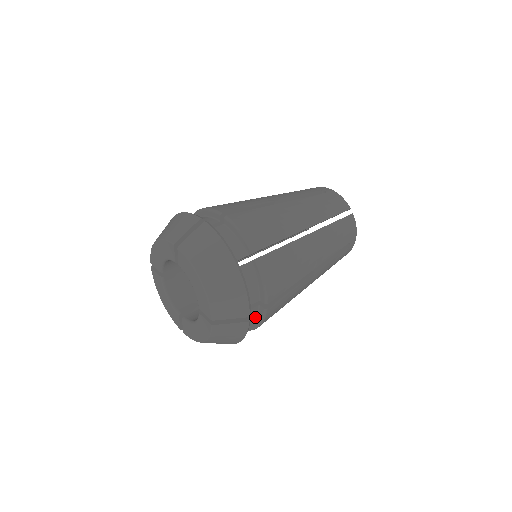
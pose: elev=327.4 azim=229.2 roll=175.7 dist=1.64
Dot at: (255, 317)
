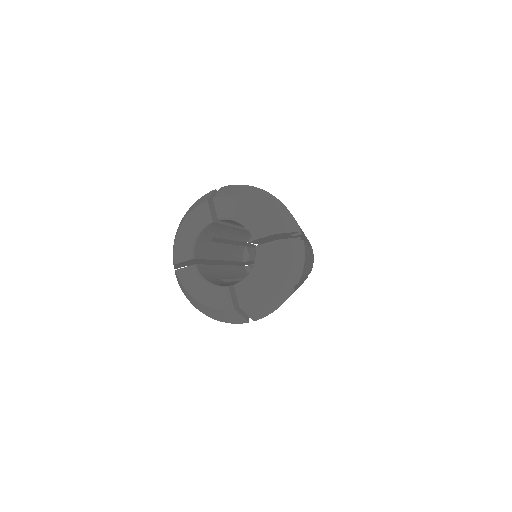
Dot at: occluded
